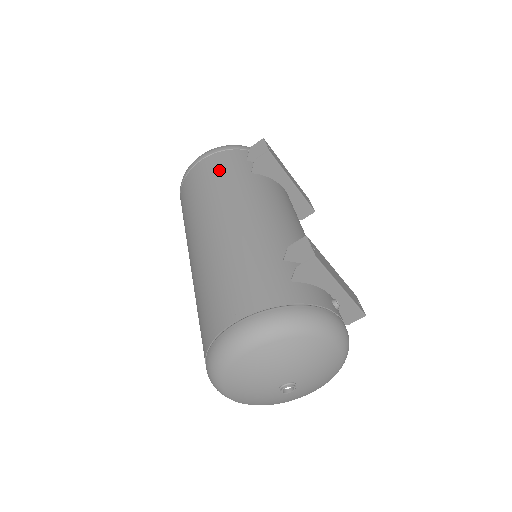
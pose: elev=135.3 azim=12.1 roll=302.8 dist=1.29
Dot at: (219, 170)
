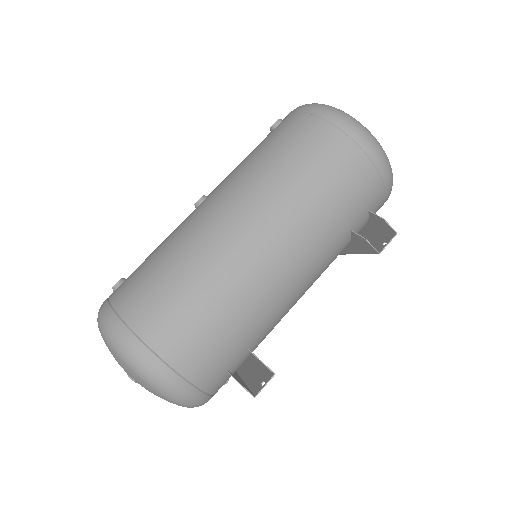
Dot at: (348, 194)
